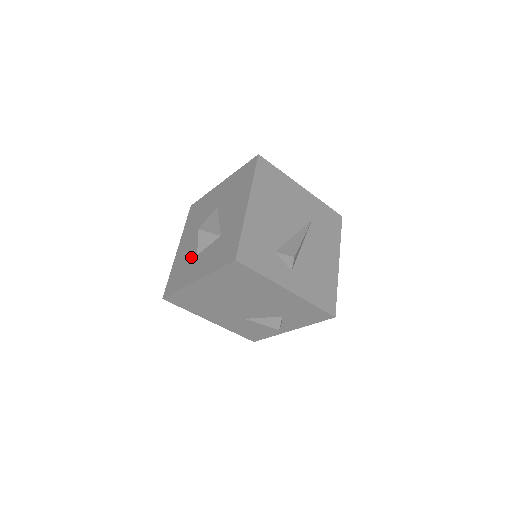
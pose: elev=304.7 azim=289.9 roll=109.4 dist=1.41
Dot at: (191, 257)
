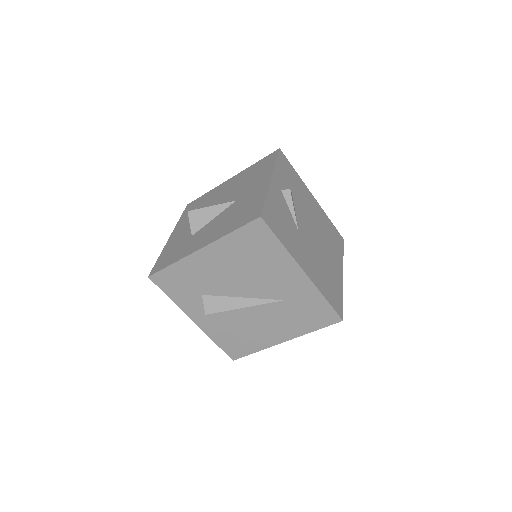
Dot at: occluded
